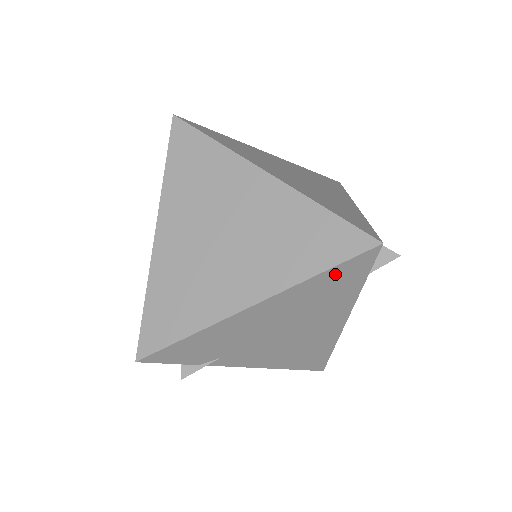
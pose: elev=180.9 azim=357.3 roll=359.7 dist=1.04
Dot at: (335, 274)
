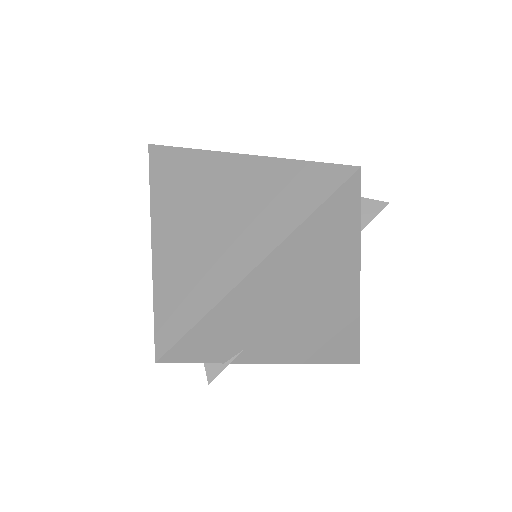
Dot at: (327, 213)
